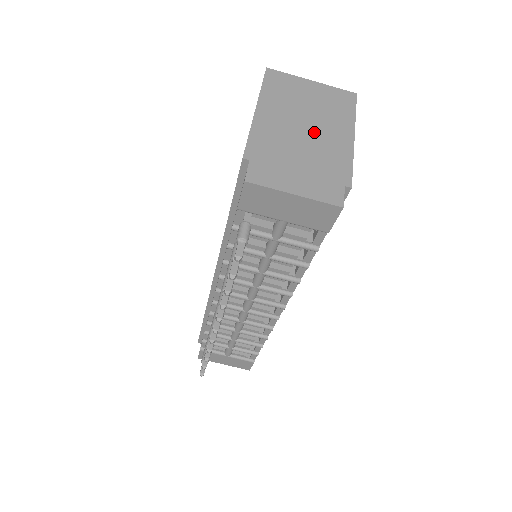
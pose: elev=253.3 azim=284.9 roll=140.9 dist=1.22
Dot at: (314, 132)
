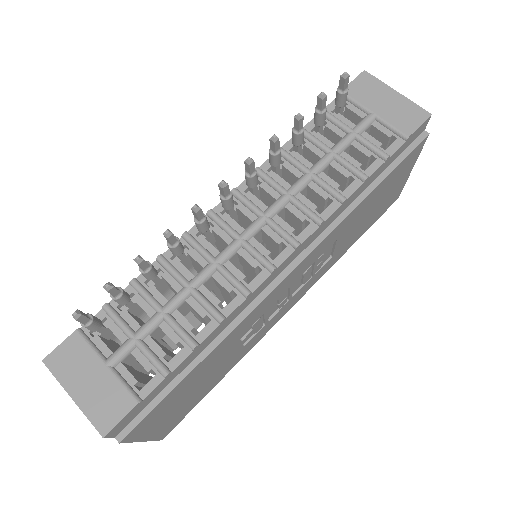
Dot at: occluded
